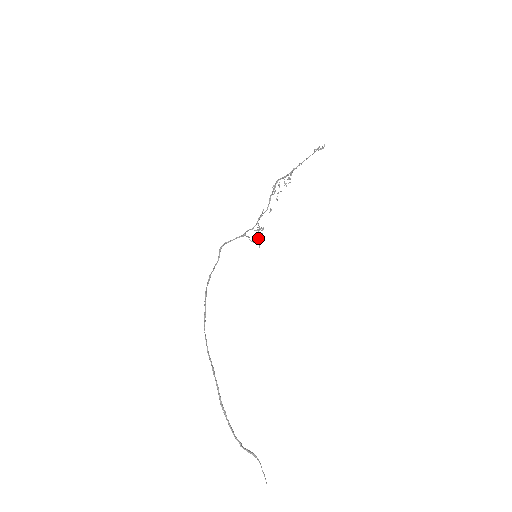
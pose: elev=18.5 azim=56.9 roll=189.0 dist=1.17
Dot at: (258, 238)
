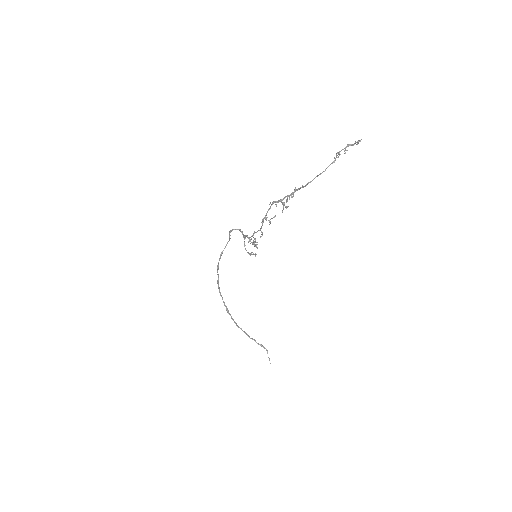
Dot at: (251, 253)
